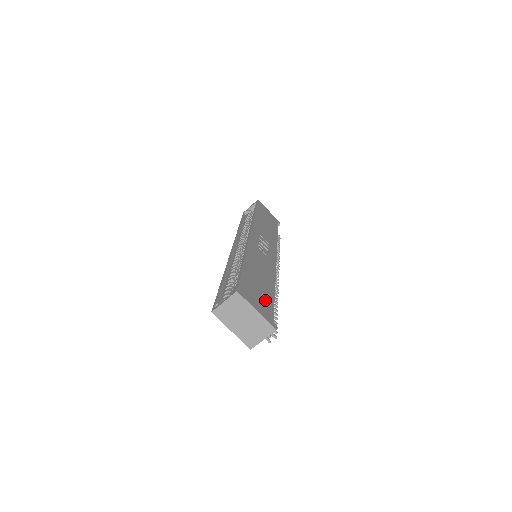
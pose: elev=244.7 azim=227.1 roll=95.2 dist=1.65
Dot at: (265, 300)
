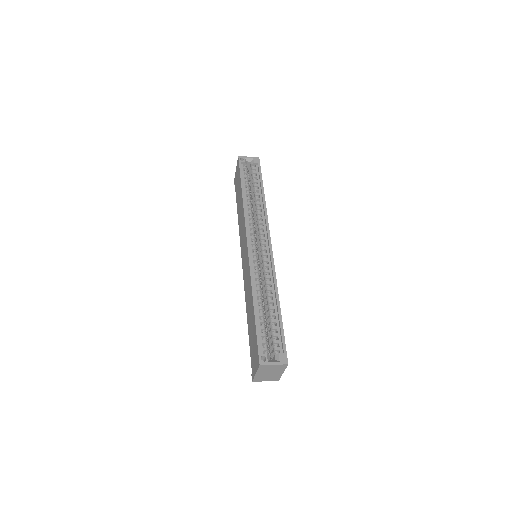
Dot at: occluded
